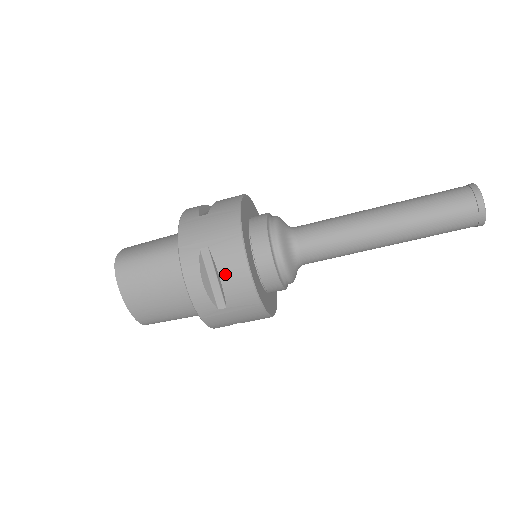
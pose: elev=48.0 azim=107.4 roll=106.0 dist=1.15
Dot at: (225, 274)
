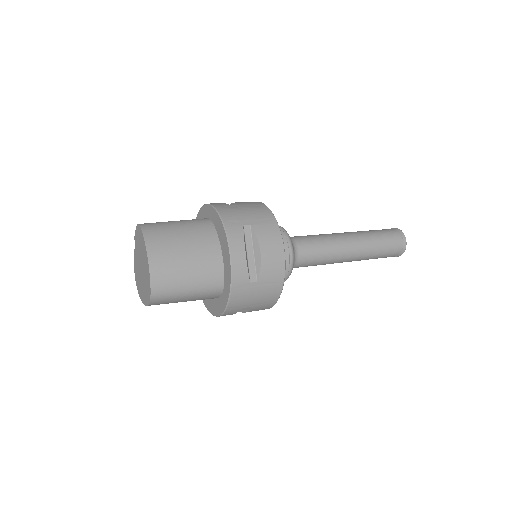
Dot at: occluded
